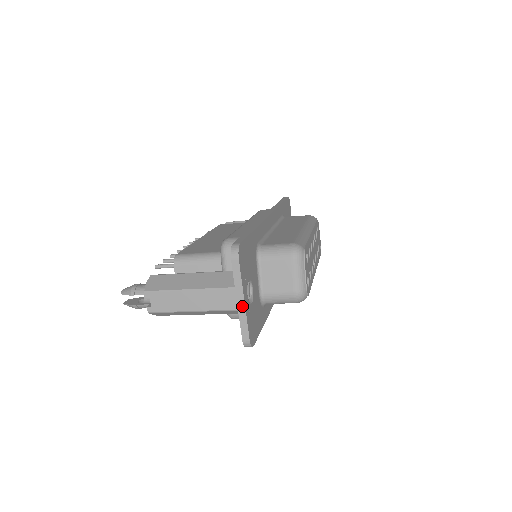
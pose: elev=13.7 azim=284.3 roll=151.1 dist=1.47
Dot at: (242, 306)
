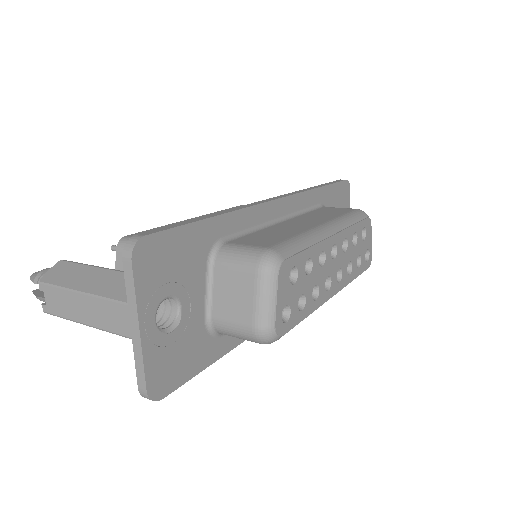
Dot at: (137, 337)
